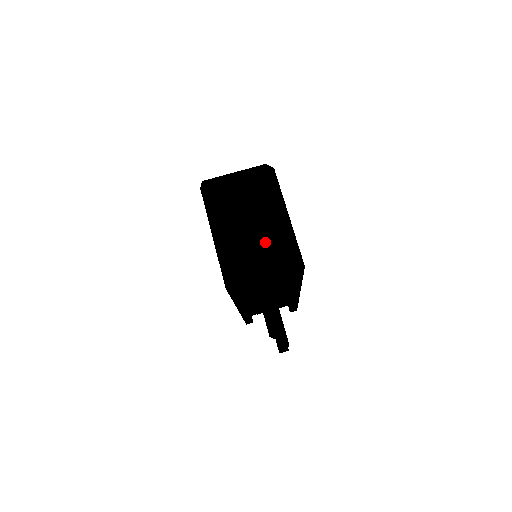
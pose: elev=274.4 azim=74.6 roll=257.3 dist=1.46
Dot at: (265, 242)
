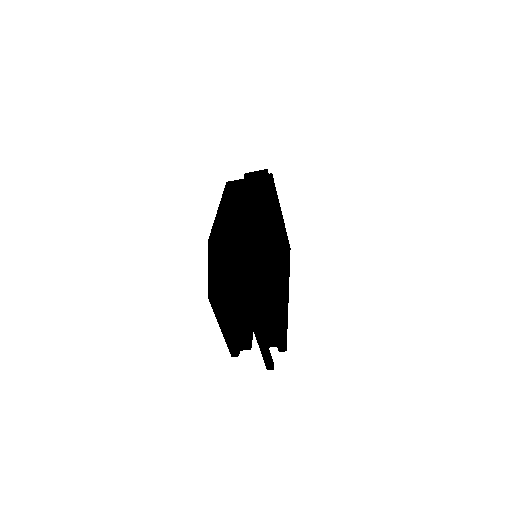
Dot at: (259, 336)
